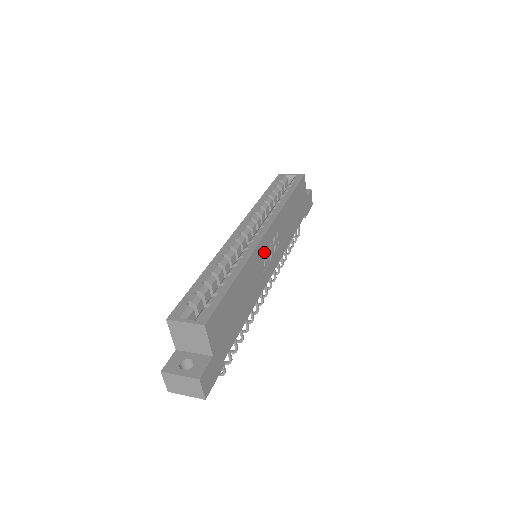
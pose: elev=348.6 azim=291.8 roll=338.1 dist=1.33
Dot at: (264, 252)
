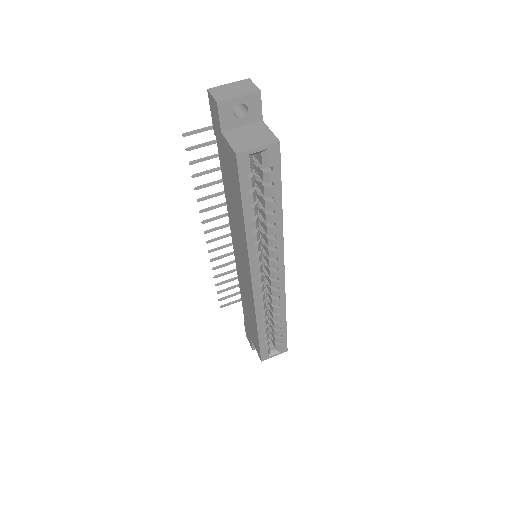
Dot at: occluded
